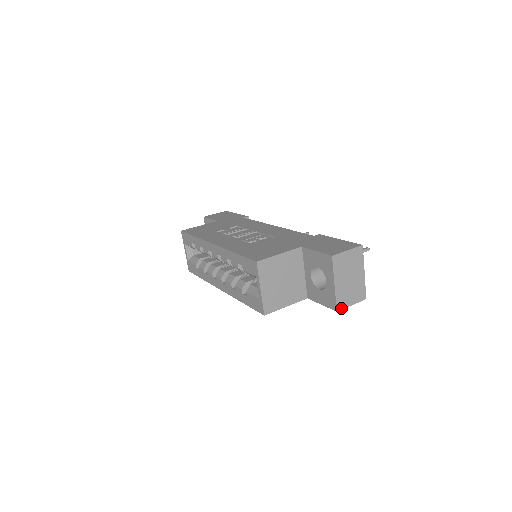
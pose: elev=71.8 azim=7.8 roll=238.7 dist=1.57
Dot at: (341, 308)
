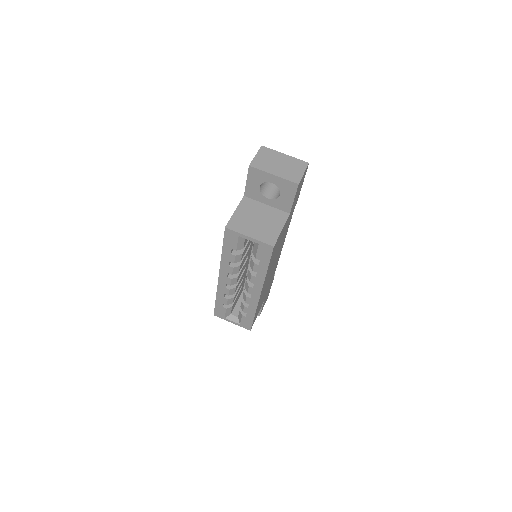
Dot at: (299, 181)
